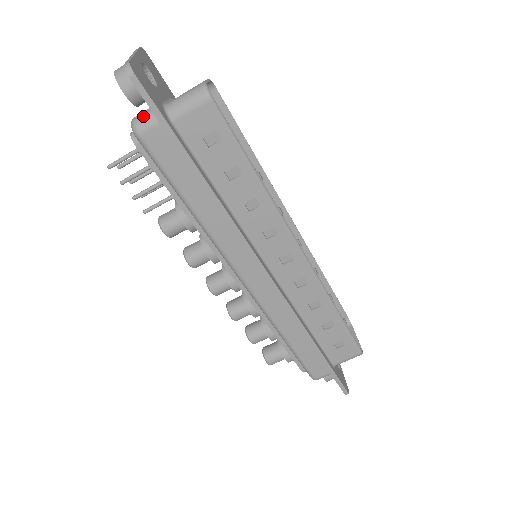
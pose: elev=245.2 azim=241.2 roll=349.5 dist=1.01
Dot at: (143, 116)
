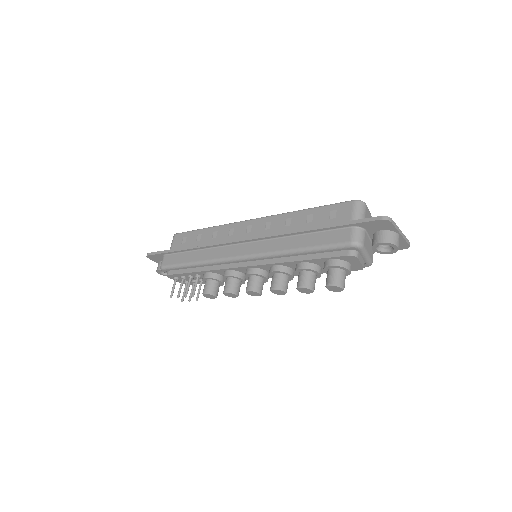
Dot at: occluded
